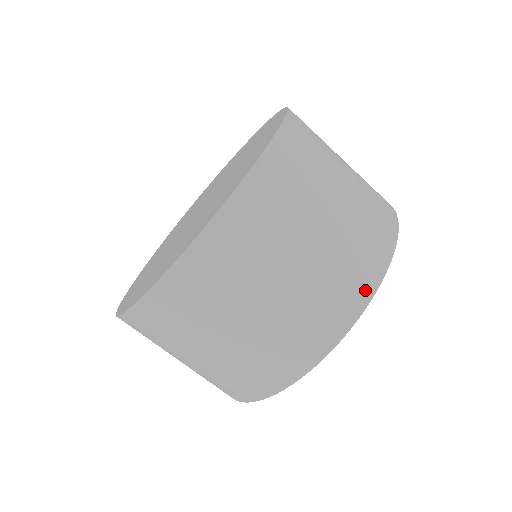
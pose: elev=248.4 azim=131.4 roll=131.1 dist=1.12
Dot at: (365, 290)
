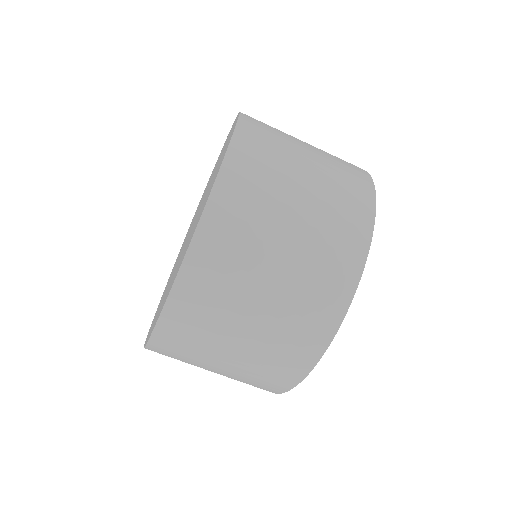
Dot at: (367, 190)
